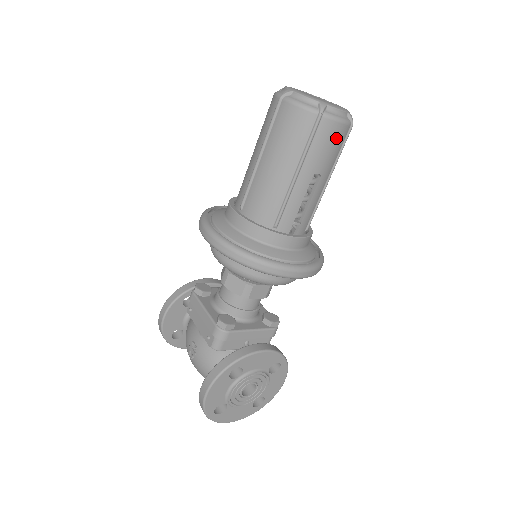
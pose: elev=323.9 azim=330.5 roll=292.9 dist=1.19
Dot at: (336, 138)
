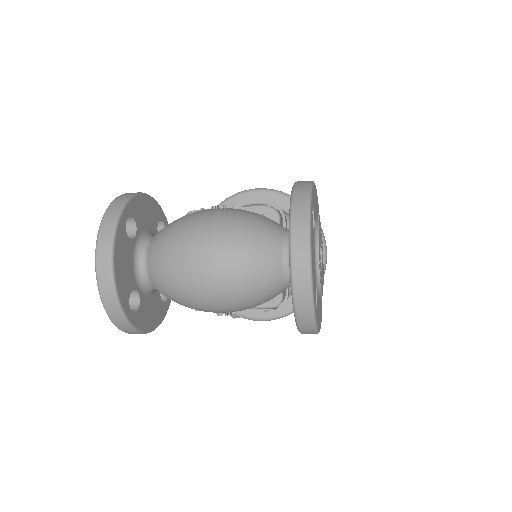
Dot at: occluded
